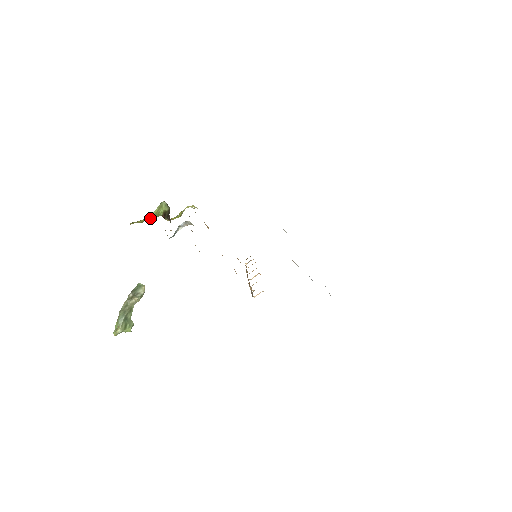
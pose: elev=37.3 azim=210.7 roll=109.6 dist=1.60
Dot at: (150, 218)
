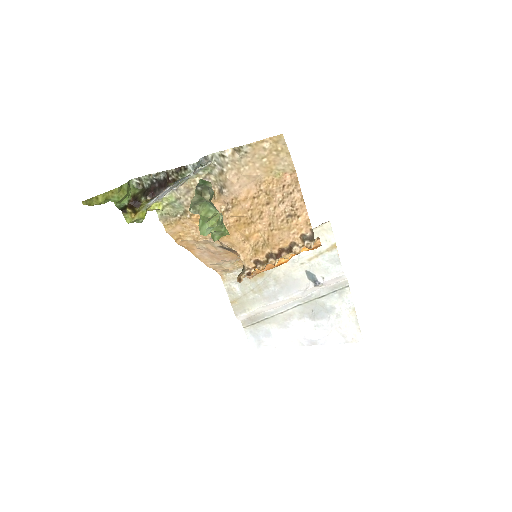
Dot at: (120, 193)
